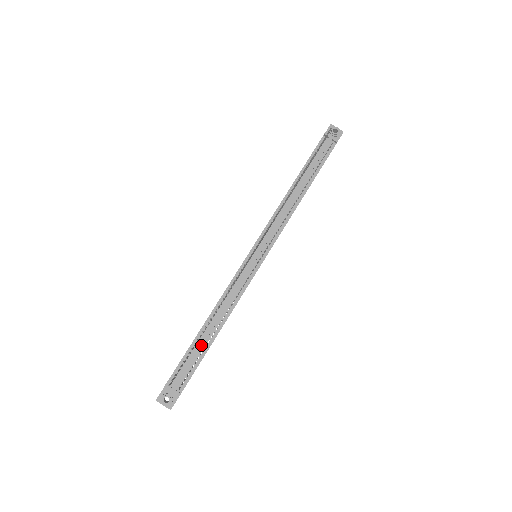
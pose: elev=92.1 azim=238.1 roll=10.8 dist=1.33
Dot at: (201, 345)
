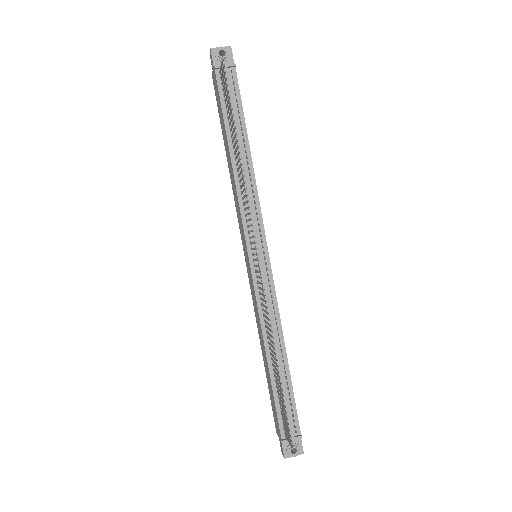
Dot at: (282, 383)
